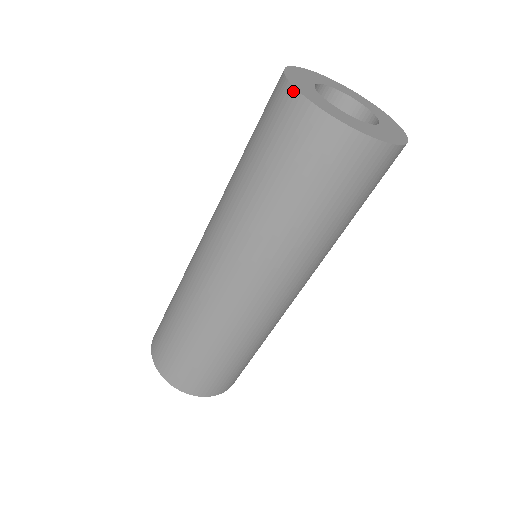
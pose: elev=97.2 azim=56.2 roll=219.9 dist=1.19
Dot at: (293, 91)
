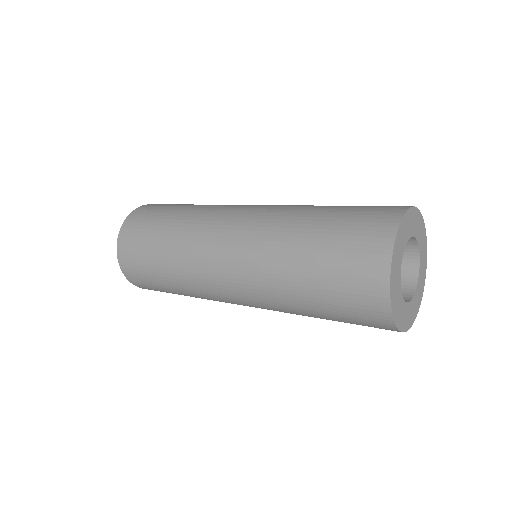
Dot at: (387, 294)
